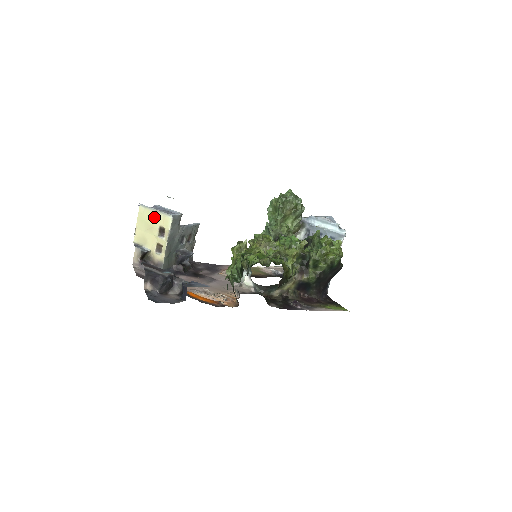
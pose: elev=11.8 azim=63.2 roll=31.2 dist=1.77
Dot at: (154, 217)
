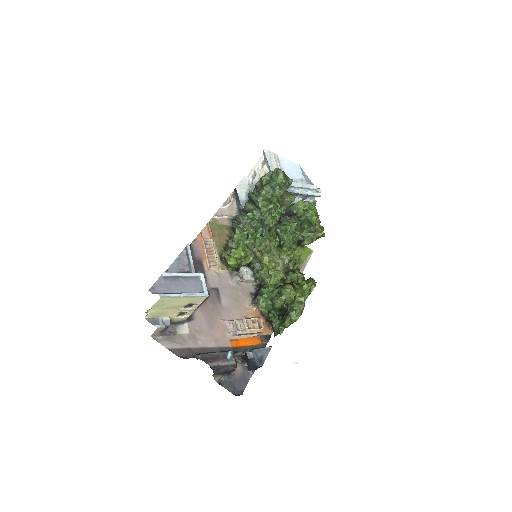
Dot at: (181, 301)
